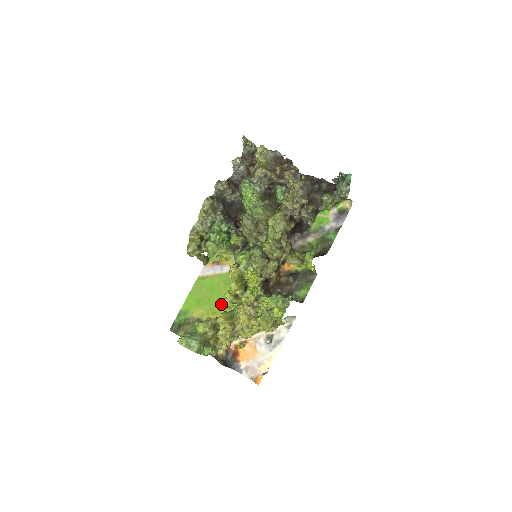
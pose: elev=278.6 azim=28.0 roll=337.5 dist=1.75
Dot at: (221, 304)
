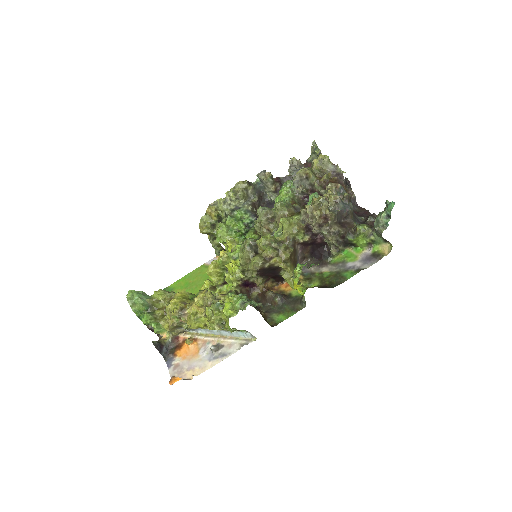
Dot at: occluded
